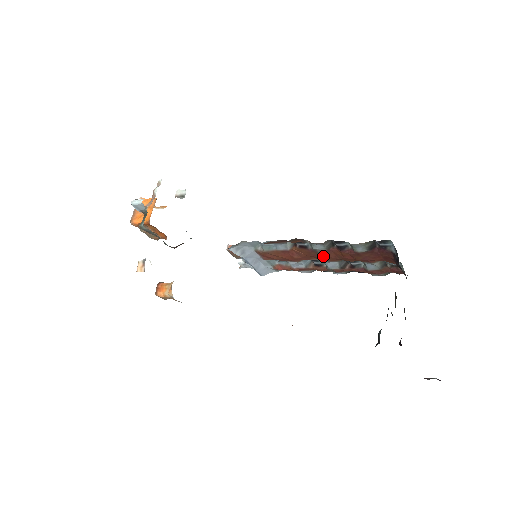
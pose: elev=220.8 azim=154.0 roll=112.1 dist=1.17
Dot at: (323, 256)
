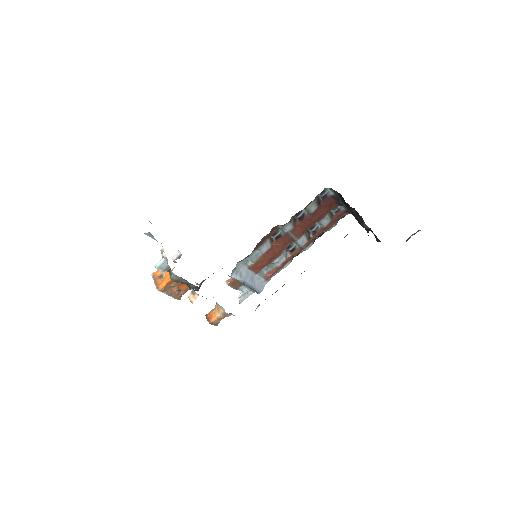
Dot at: (294, 235)
